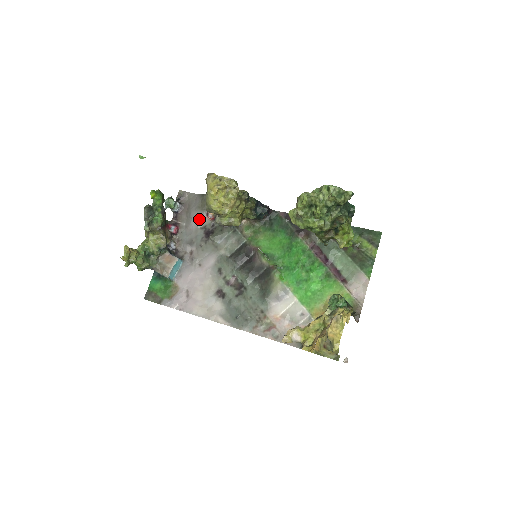
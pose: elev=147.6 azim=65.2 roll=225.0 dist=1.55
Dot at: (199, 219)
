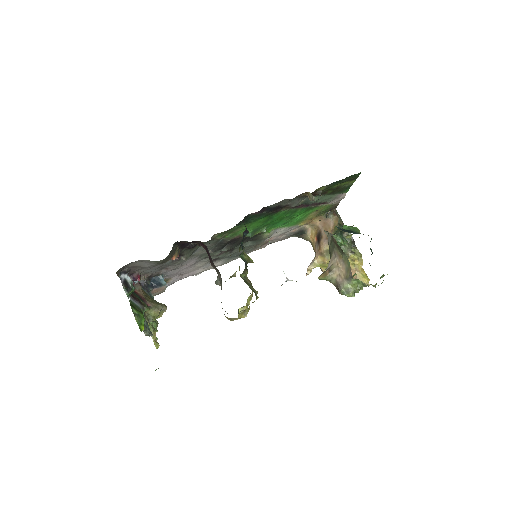
Dot at: occluded
